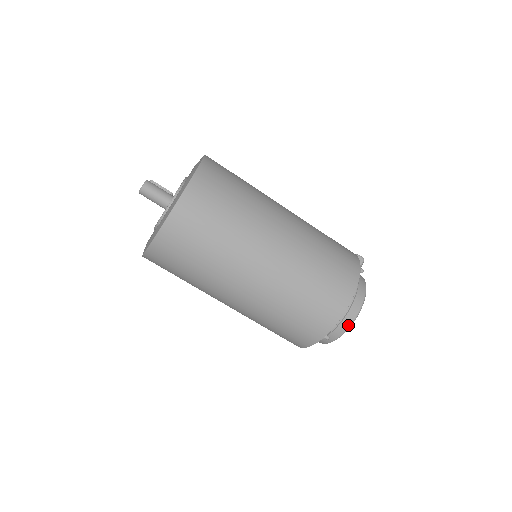
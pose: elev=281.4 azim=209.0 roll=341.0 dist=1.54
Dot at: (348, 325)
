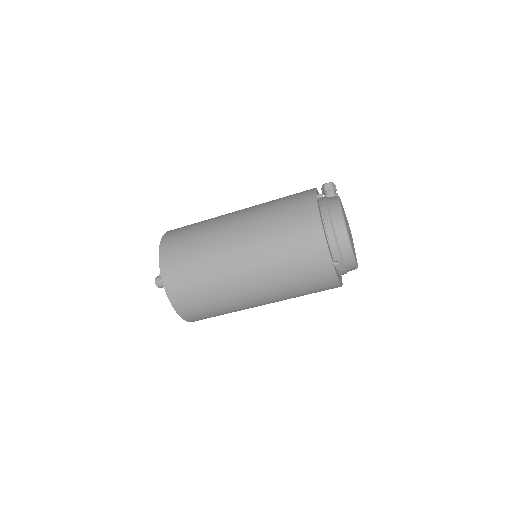
Dot at: (346, 241)
